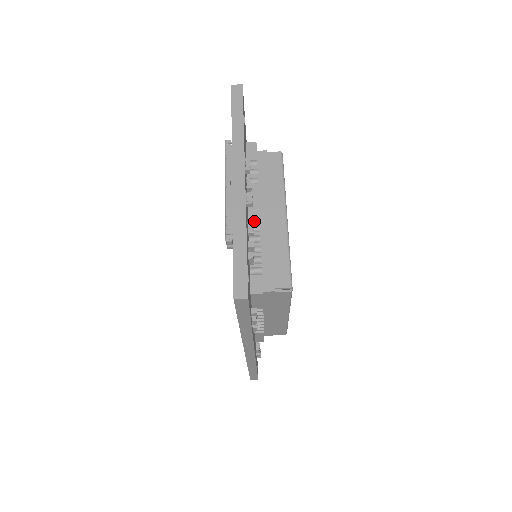
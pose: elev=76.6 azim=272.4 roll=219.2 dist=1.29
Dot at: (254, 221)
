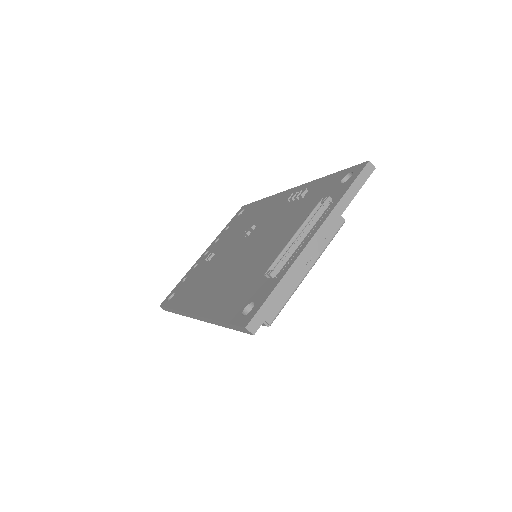
Dot at: occluded
